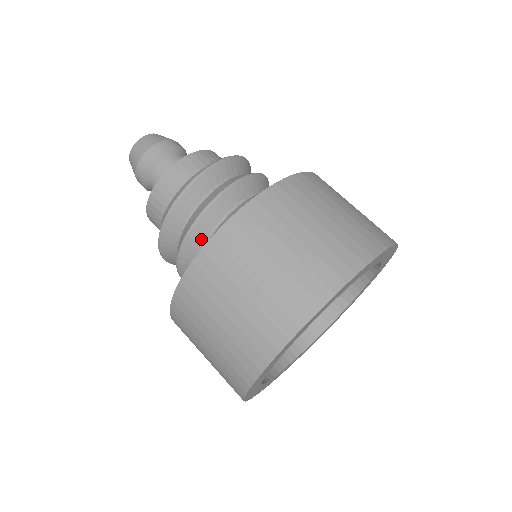
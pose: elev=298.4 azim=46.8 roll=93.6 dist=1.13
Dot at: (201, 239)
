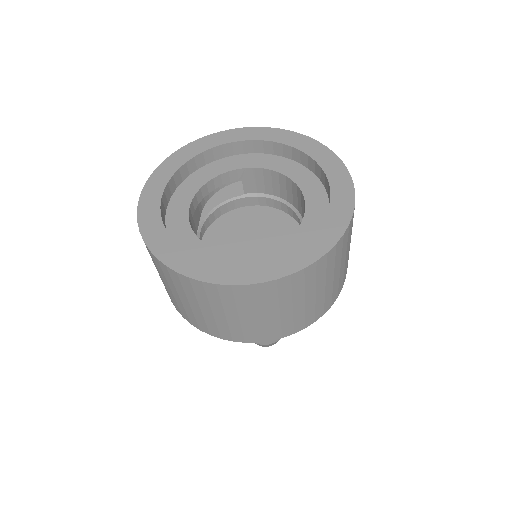
Dot at: occluded
